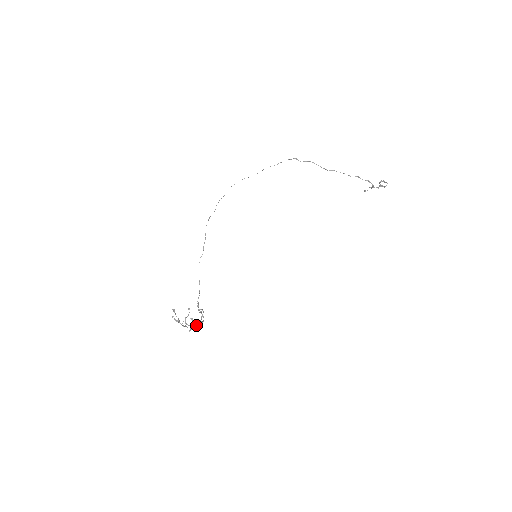
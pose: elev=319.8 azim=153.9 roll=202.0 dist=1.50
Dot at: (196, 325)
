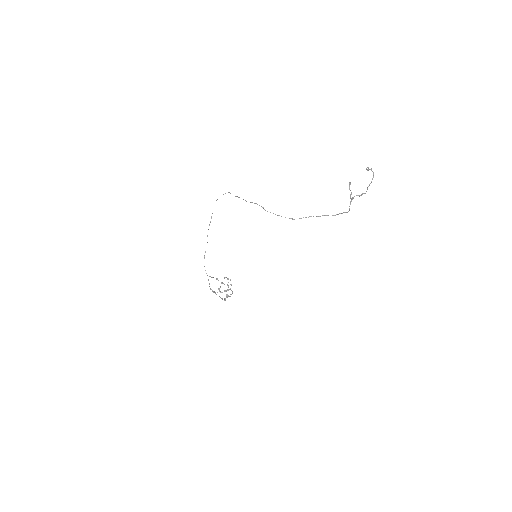
Dot at: occluded
